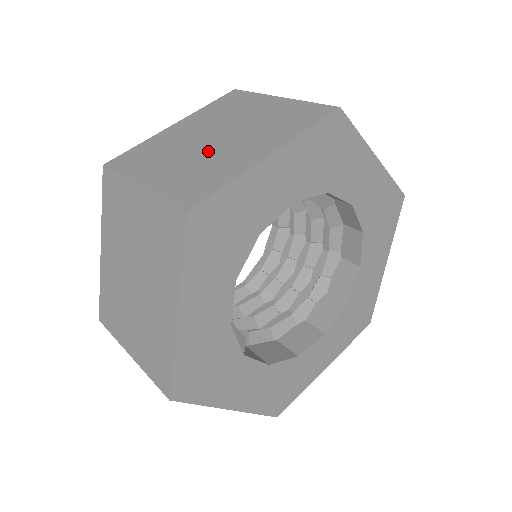
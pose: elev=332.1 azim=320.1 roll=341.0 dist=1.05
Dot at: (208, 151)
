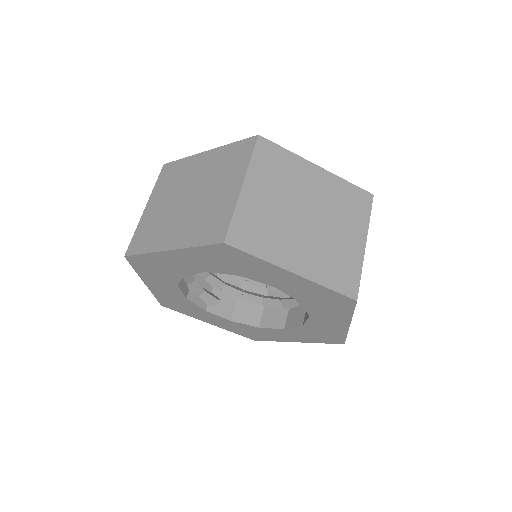
Dot at: (174, 210)
